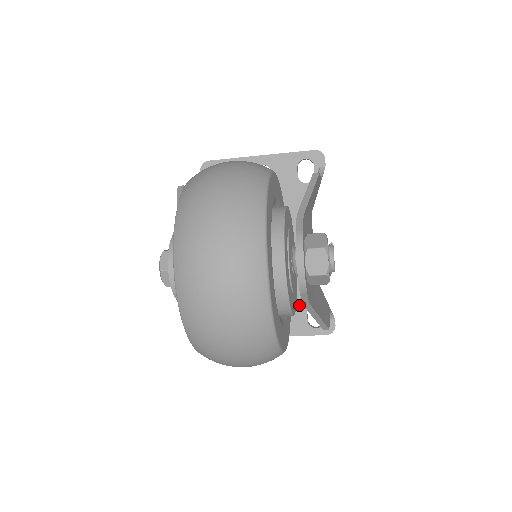
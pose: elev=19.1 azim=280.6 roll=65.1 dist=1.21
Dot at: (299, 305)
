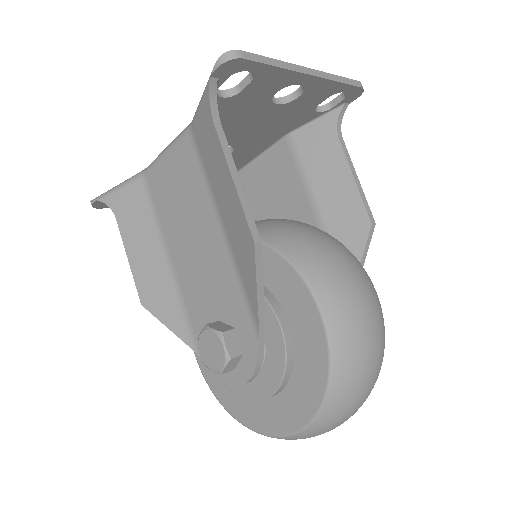
Dot at: occluded
